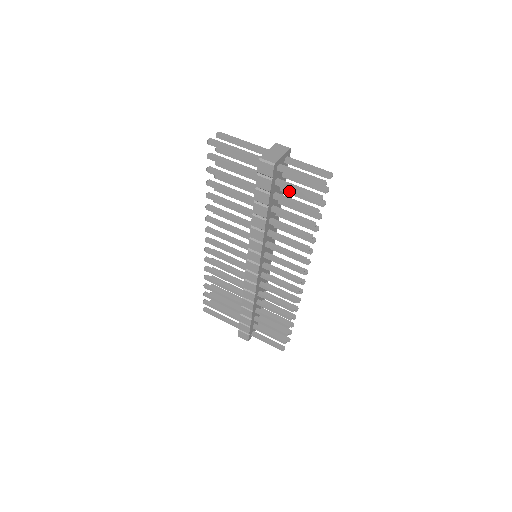
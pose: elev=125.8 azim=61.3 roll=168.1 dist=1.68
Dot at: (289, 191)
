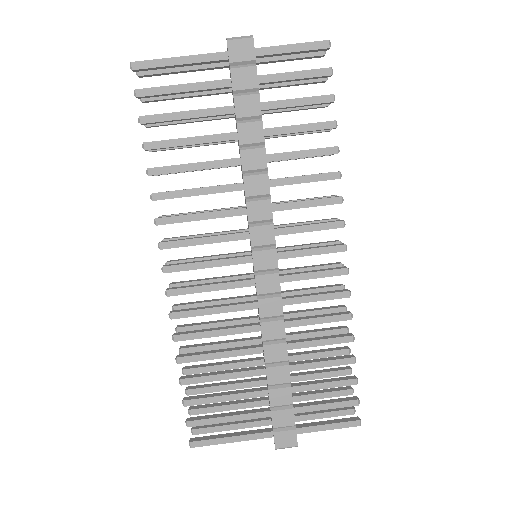
Dot at: occluded
